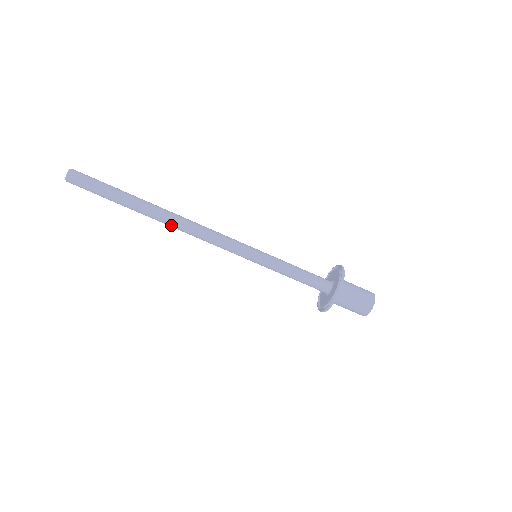
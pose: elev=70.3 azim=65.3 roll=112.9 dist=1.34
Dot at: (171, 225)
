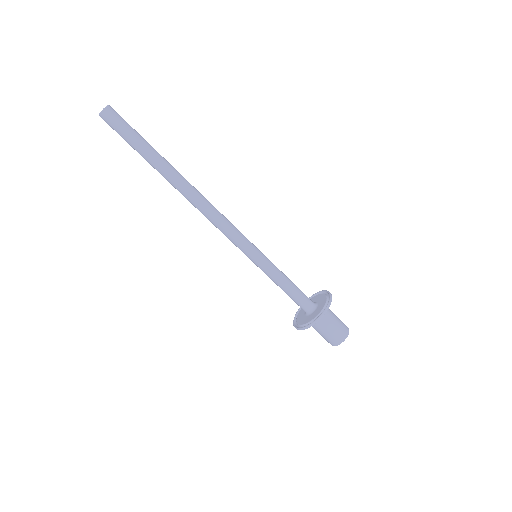
Dot at: (187, 198)
